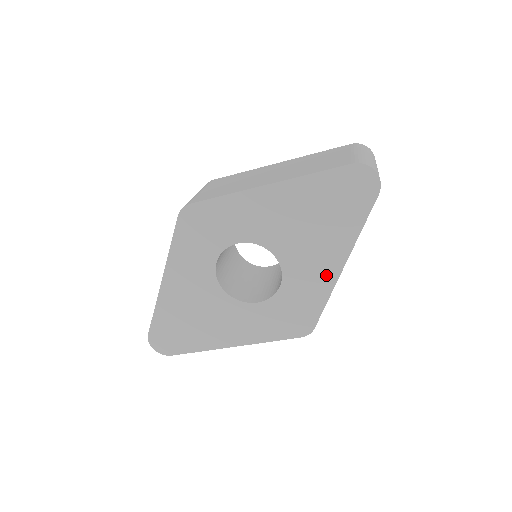
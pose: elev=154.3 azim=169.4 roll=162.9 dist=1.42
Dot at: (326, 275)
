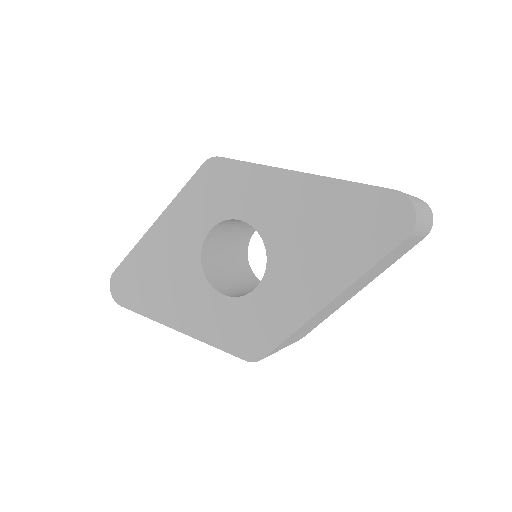
Dot at: (306, 303)
